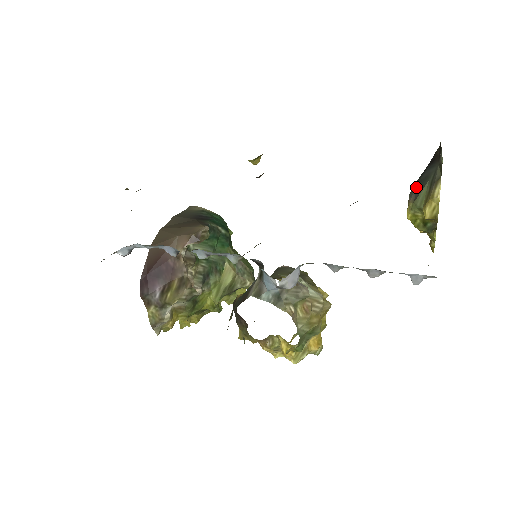
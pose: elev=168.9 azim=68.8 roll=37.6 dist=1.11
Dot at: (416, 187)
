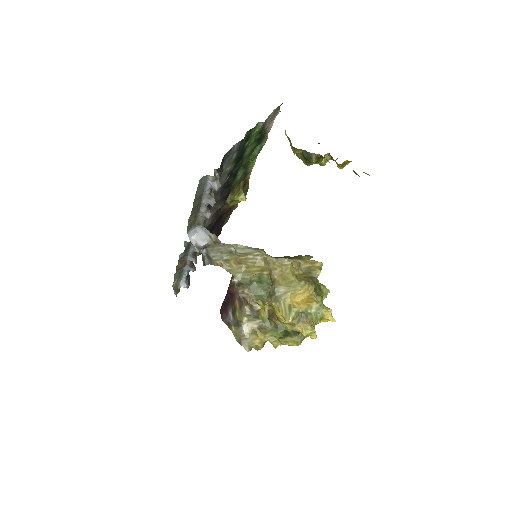
Dot at: occluded
